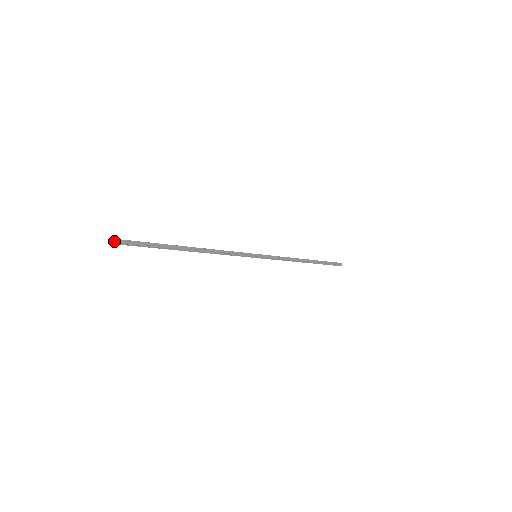
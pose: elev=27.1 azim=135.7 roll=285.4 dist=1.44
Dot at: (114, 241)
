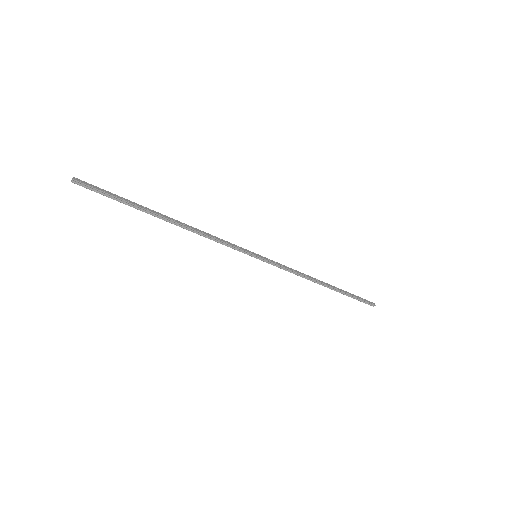
Dot at: (72, 179)
